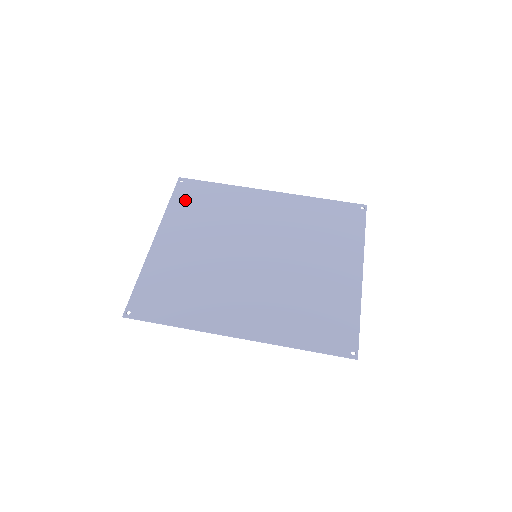
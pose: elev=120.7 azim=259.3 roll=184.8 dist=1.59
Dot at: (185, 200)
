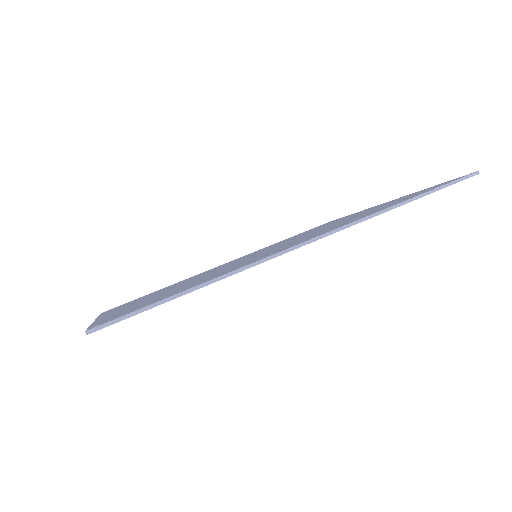
Dot at: (122, 305)
